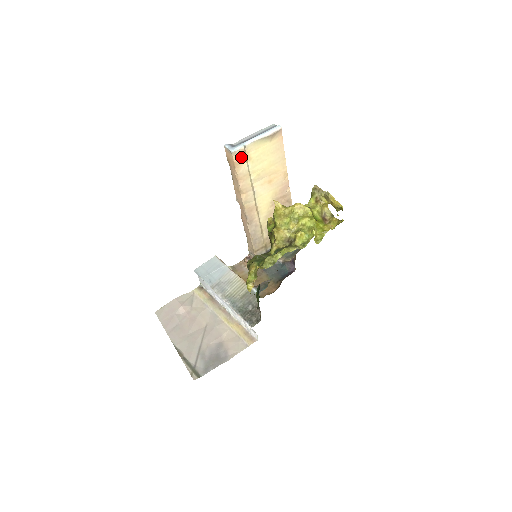
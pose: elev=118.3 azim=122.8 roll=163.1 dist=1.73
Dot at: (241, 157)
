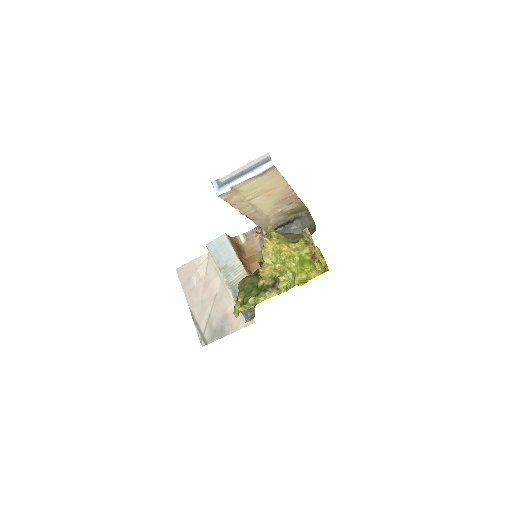
Dot at: (229, 195)
